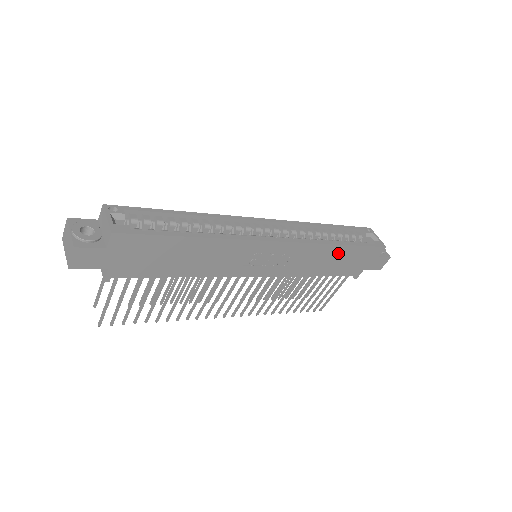
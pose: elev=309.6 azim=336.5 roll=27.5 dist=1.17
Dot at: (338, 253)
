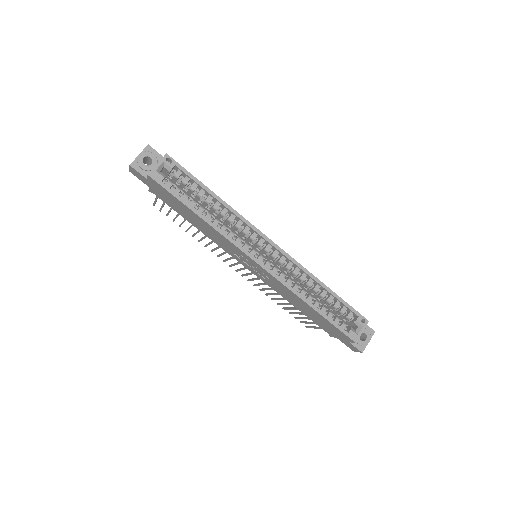
Dot at: (310, 309)
